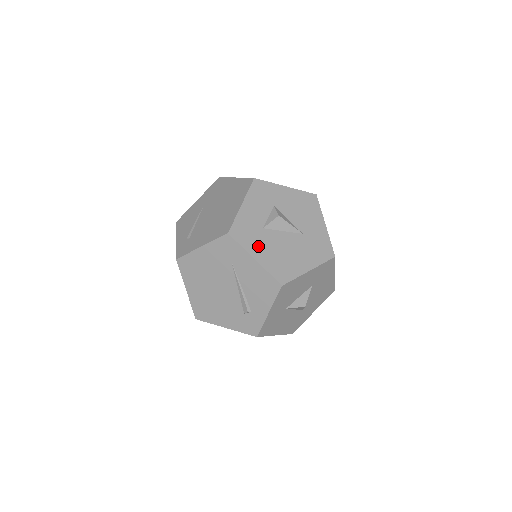
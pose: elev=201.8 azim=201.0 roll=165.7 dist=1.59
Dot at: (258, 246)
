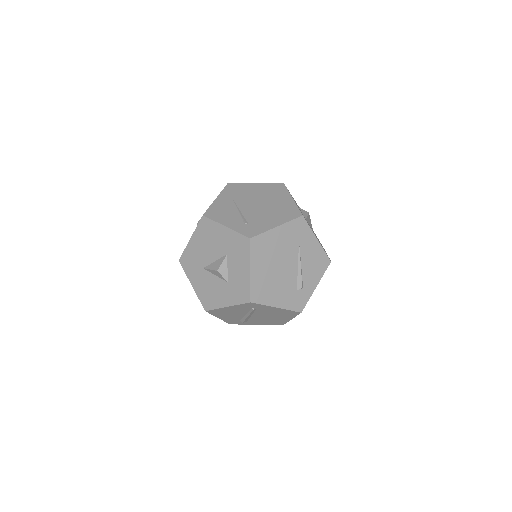
Dot at: occluded
